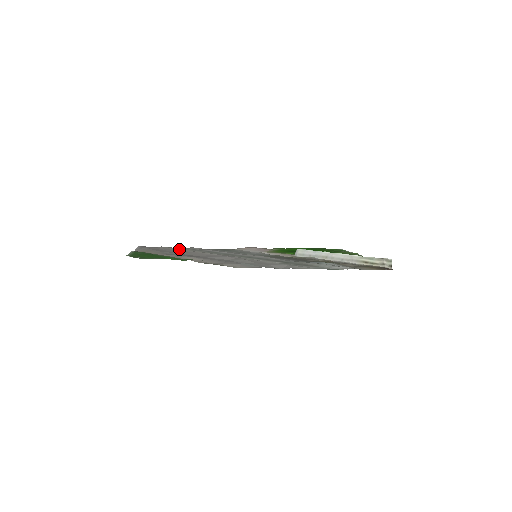
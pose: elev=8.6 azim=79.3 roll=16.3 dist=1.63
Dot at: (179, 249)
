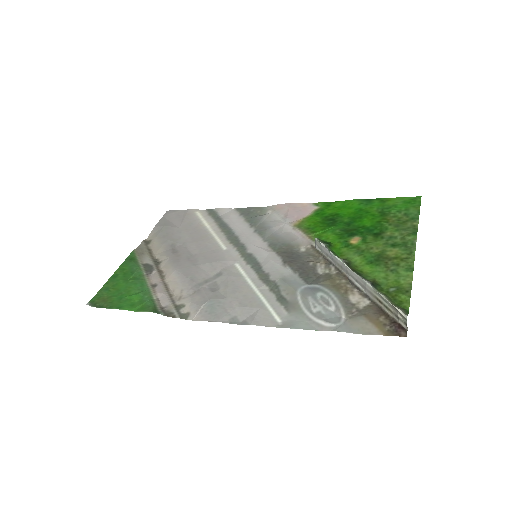
Dot at: (199, 219)
